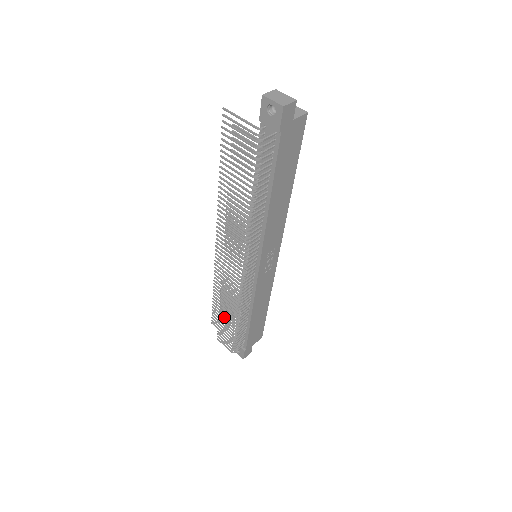
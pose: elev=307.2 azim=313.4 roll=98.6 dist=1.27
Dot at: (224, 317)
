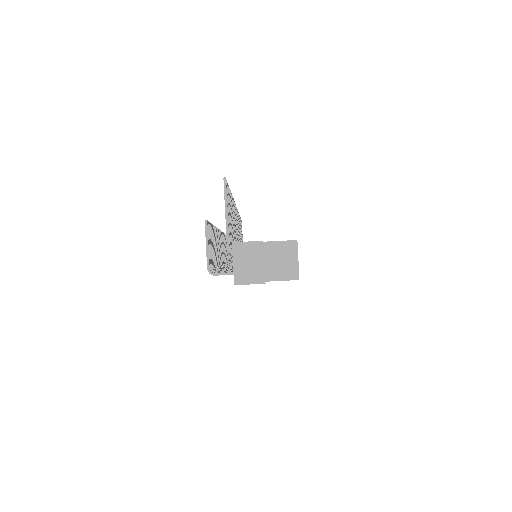
Dot at: occluded
